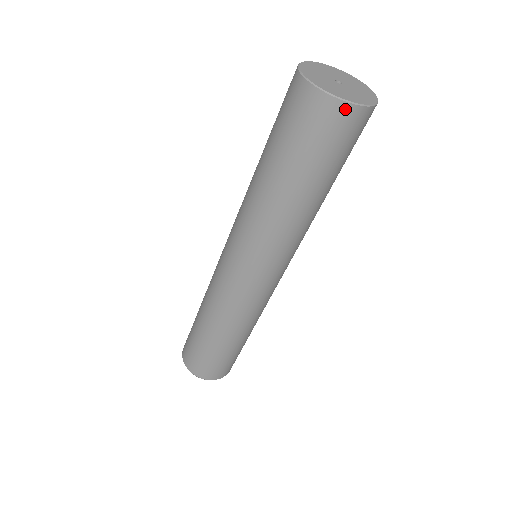
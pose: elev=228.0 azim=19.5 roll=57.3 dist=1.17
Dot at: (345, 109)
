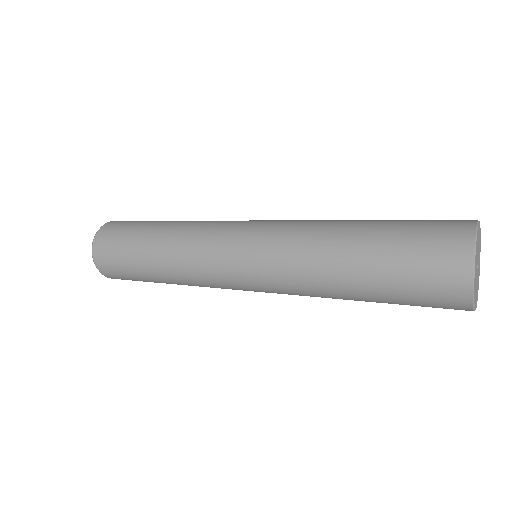
Dot at: occluded
